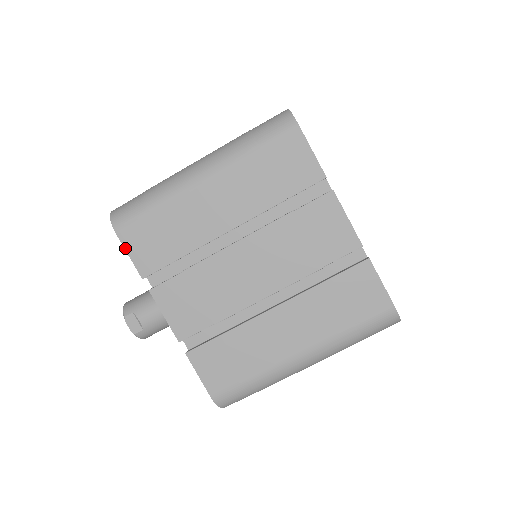
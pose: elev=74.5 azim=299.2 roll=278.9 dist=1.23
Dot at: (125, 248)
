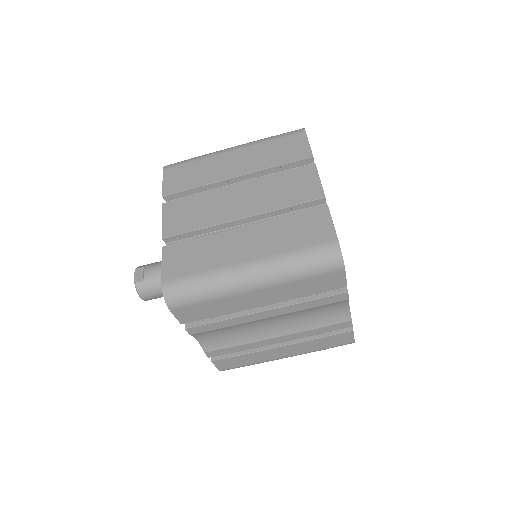
Dot at: (163, 178)
